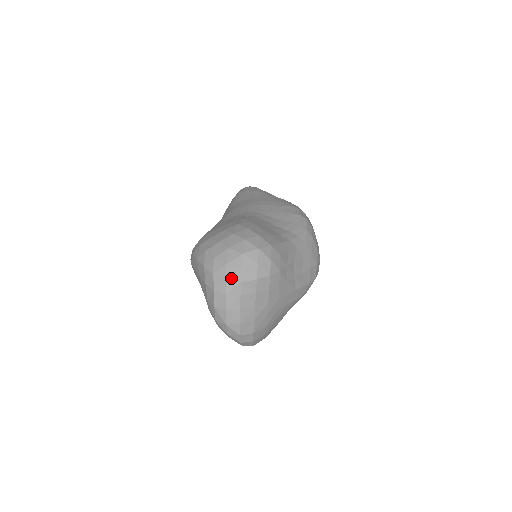
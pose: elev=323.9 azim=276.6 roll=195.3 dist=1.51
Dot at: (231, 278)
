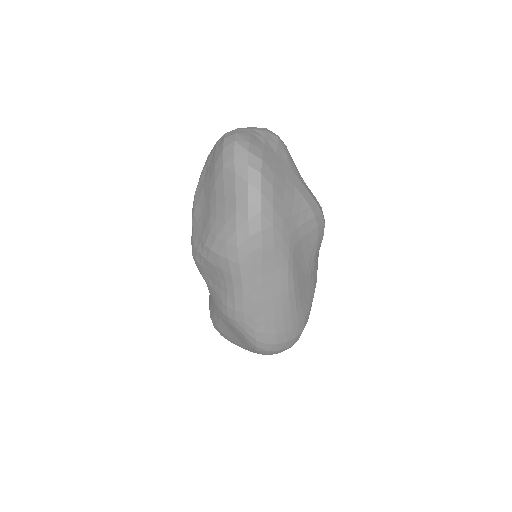
Dot at: (243, 128)
